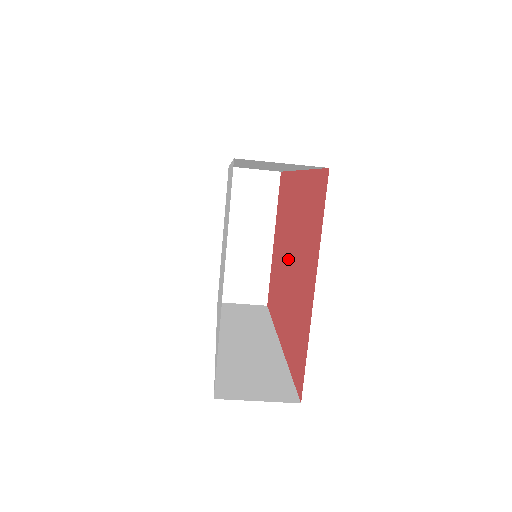
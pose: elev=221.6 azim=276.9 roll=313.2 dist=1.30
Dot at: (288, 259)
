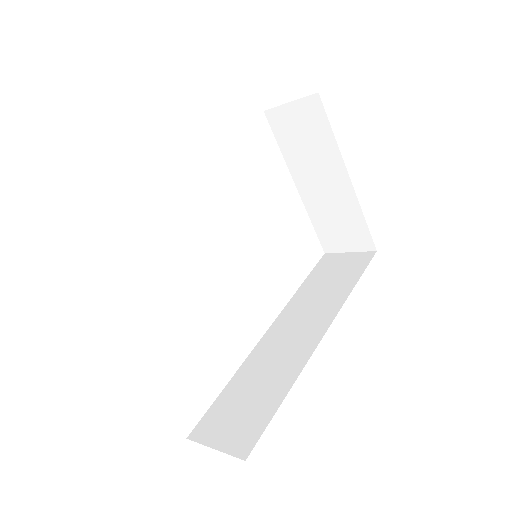
Dot at: occluded
